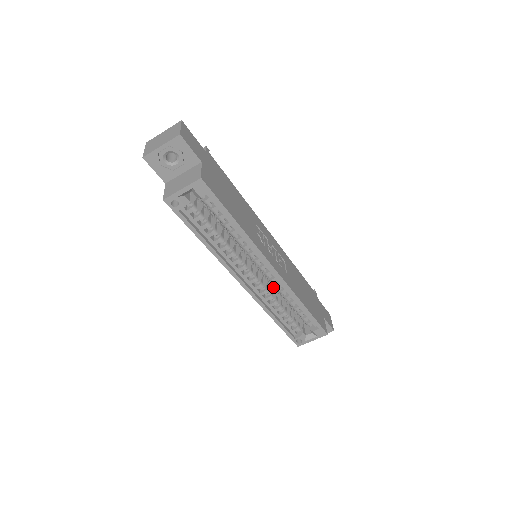
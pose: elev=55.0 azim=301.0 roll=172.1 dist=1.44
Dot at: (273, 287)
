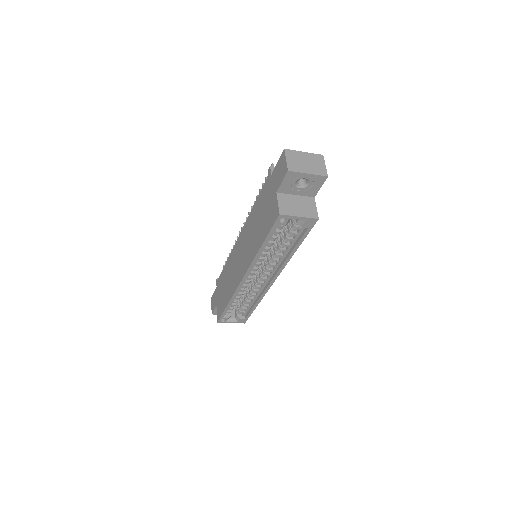
Dot at: occluded
